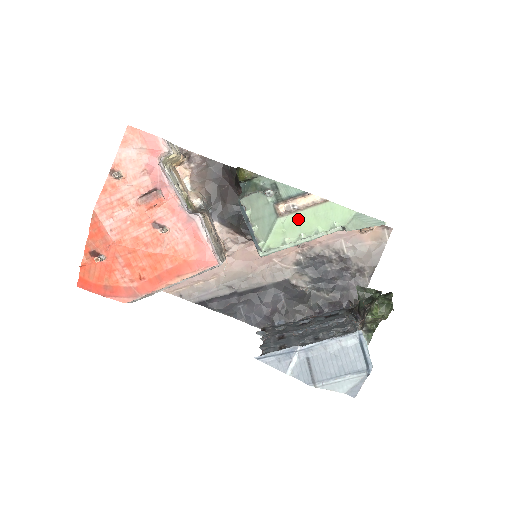
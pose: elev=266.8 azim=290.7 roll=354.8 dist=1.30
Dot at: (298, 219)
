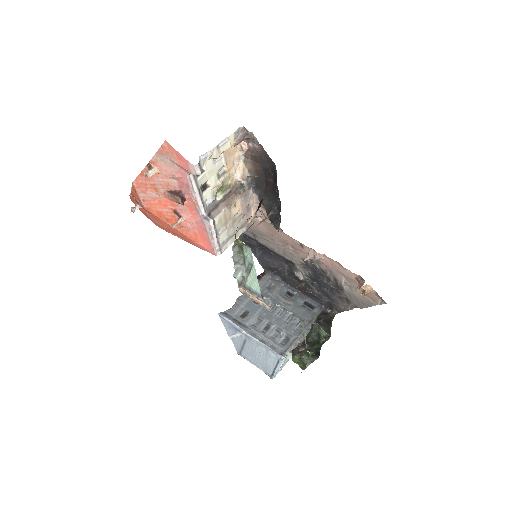
Dot at: occluded
